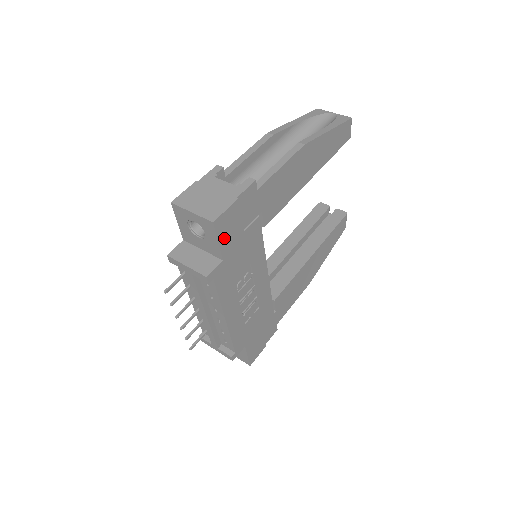
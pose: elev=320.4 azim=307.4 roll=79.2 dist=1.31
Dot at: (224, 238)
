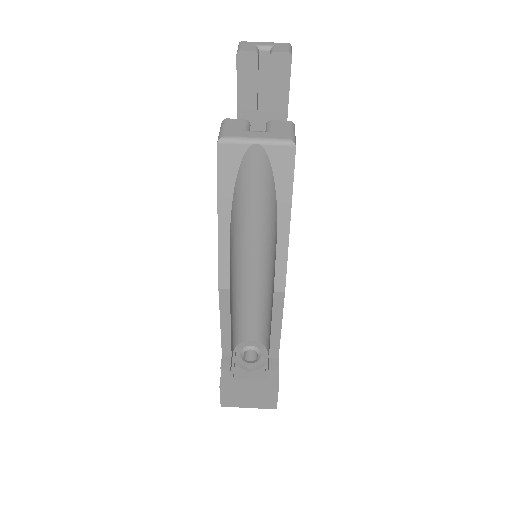
Dot at: occluded
